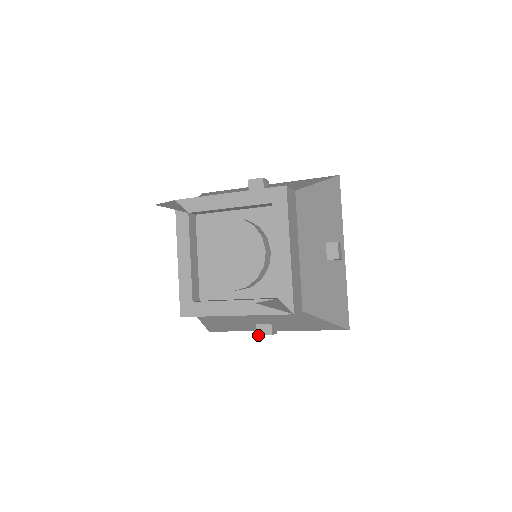
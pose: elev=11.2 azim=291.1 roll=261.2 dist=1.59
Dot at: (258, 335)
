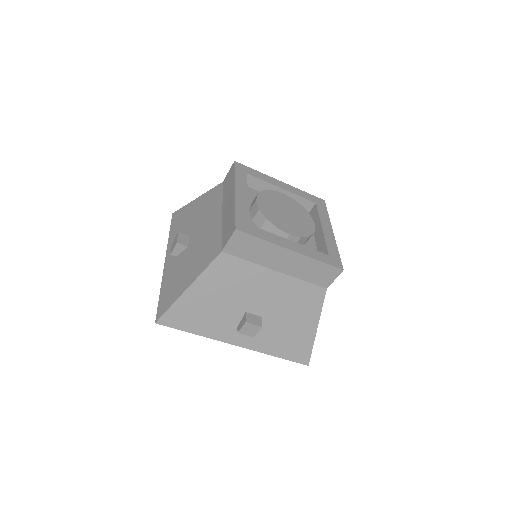
Dot at: (248, 322)
